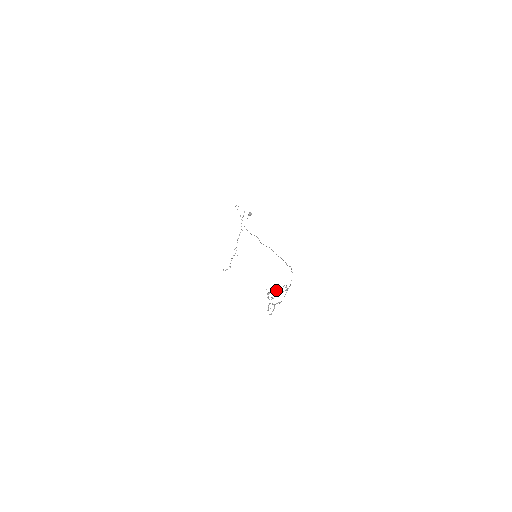
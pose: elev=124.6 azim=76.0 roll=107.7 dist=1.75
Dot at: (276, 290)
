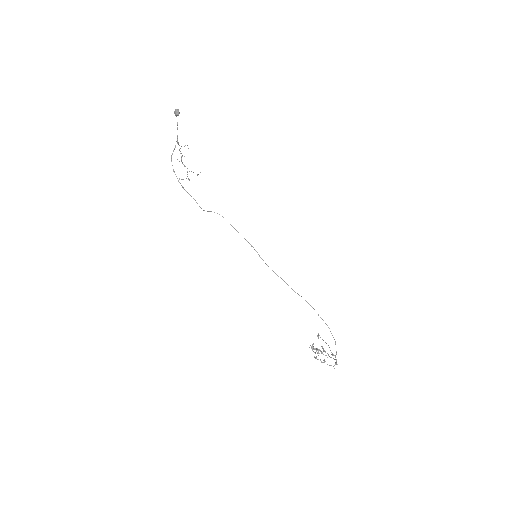
Dot at: (324, 361)
